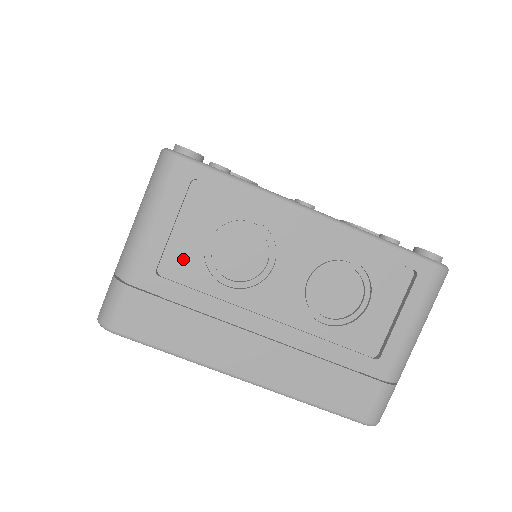
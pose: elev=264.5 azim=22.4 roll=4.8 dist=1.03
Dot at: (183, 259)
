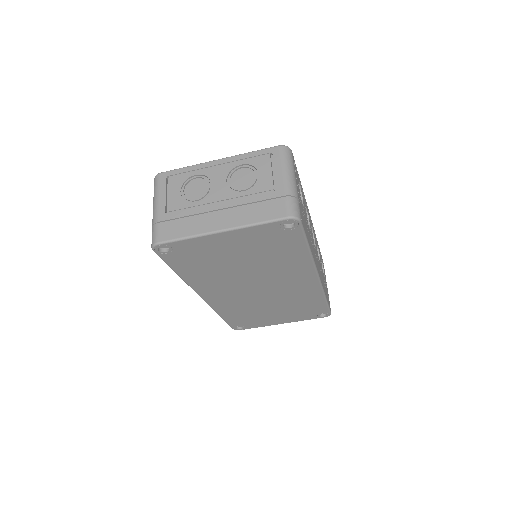
Dot at: (174, 203)
